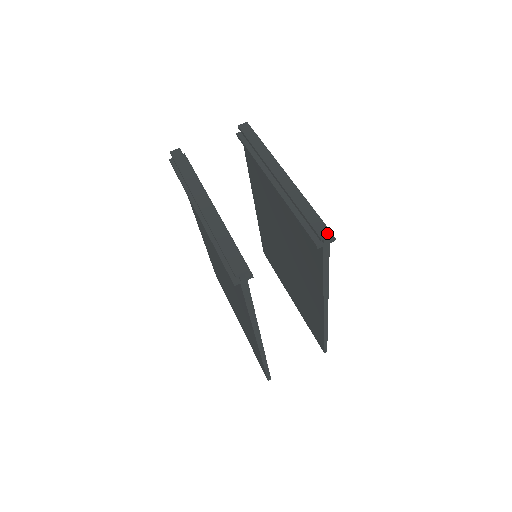
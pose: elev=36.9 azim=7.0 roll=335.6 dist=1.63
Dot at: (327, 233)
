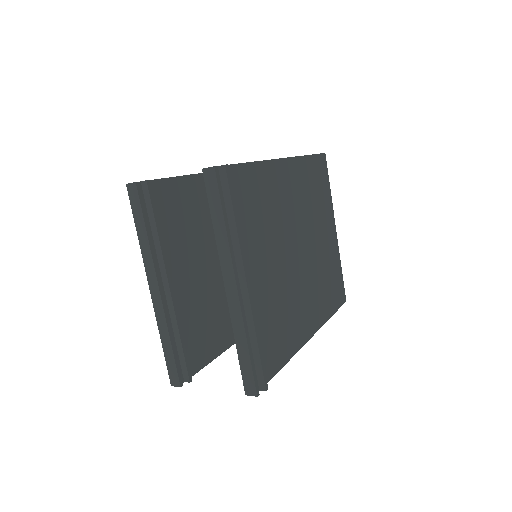
Dot at: (253, 394)
